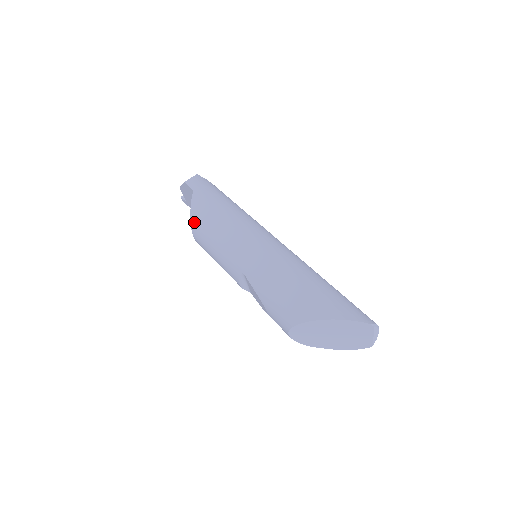
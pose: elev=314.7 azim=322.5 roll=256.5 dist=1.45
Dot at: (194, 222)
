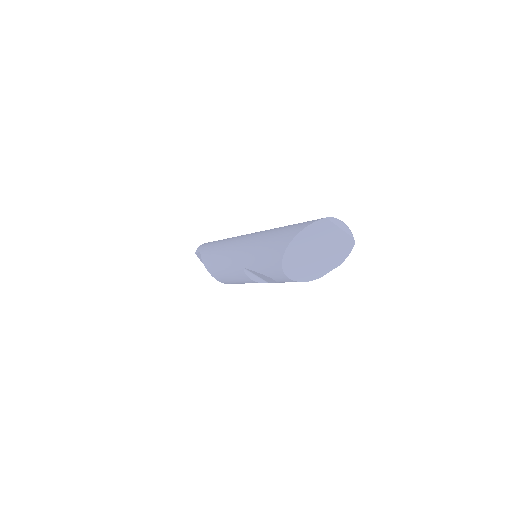
Dot at: (209, 269)
